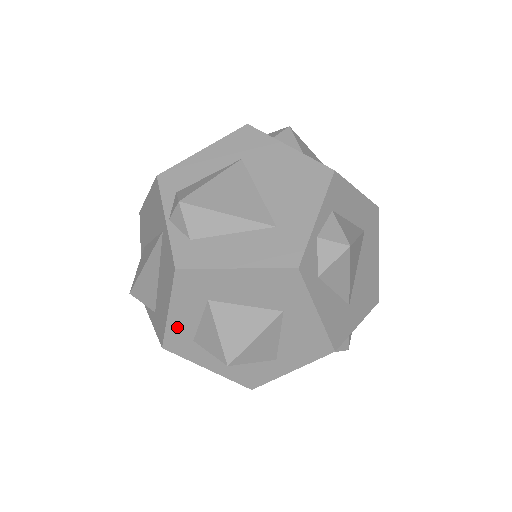
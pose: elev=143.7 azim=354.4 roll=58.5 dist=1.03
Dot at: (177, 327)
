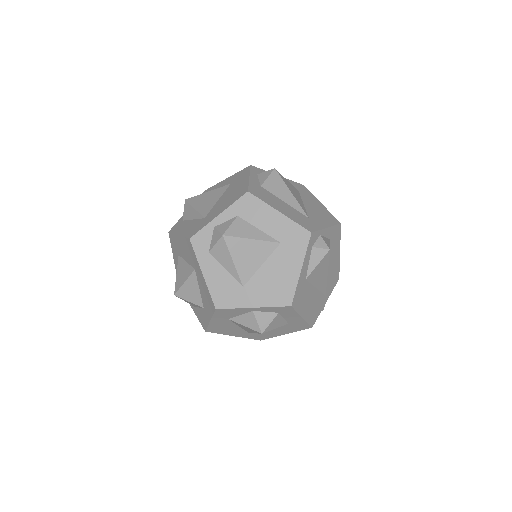
Dot at: occluded
